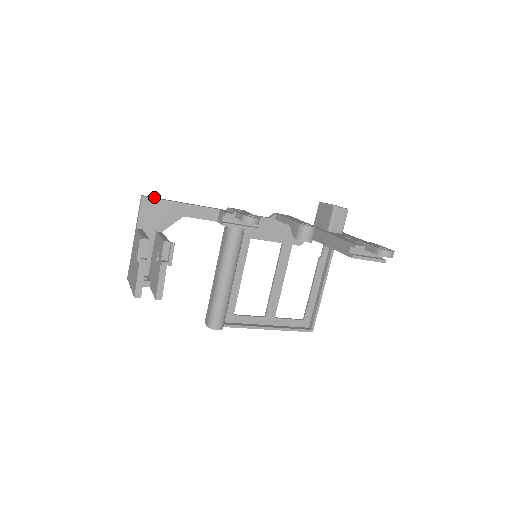
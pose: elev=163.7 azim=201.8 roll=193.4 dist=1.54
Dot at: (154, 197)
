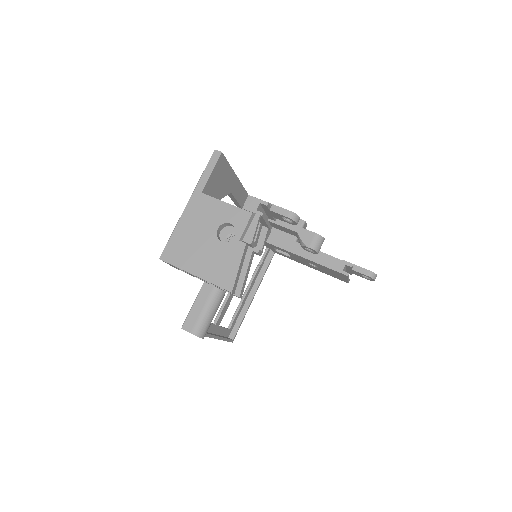
Dot at: occluded
